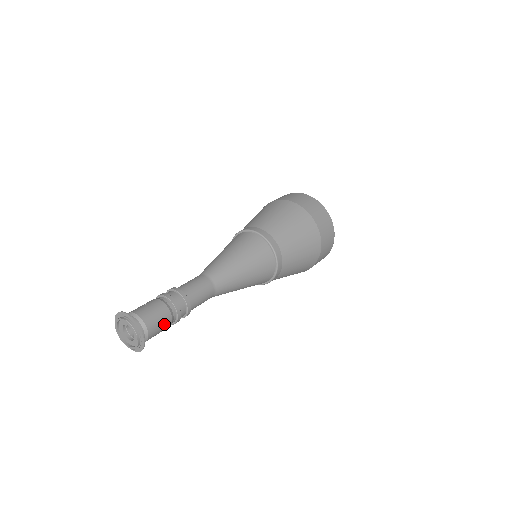
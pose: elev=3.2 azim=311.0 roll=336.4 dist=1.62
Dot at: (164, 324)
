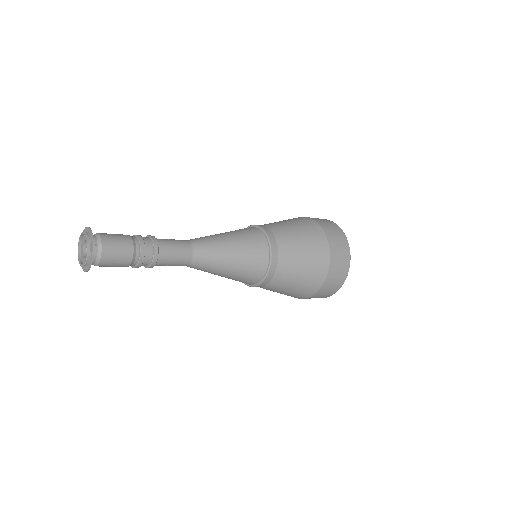
Dot at: (122, 244)
